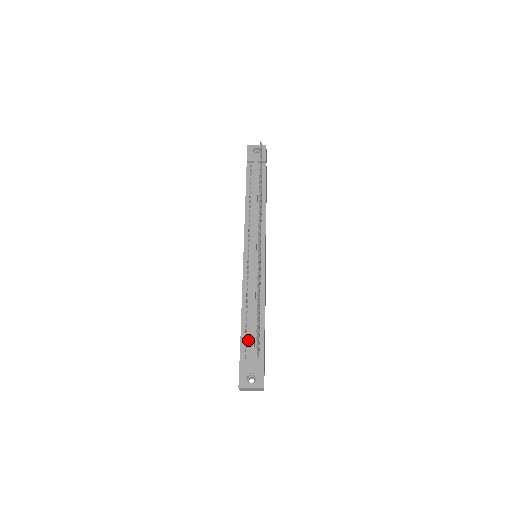
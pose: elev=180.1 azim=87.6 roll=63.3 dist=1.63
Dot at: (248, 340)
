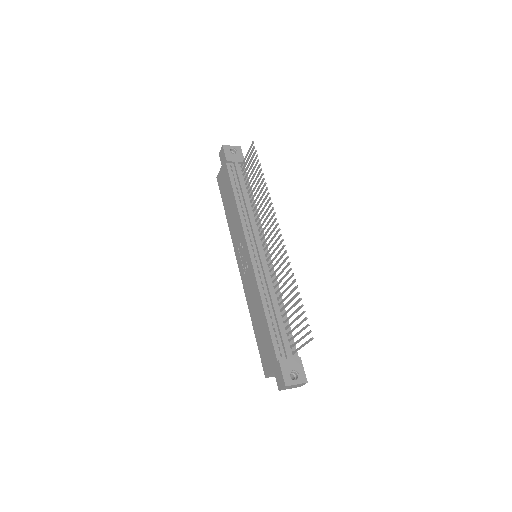
Dot at: (279, 338)
